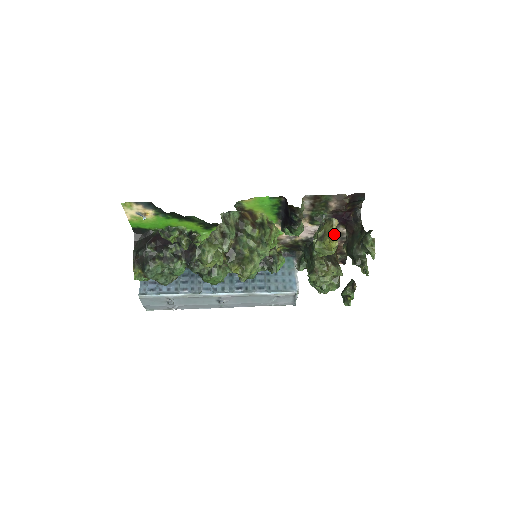
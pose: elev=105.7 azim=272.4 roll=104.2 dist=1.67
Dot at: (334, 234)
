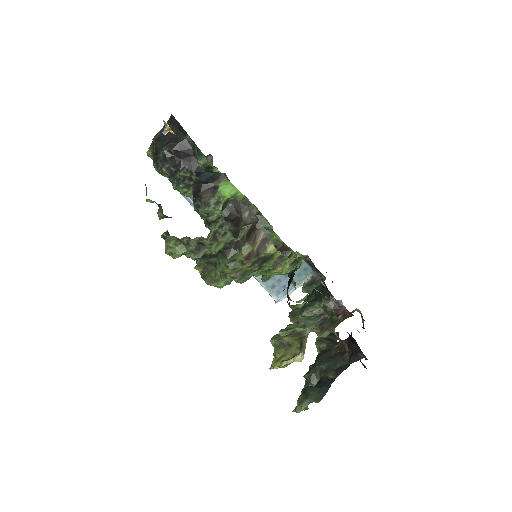
Dot at: (282, 365)
